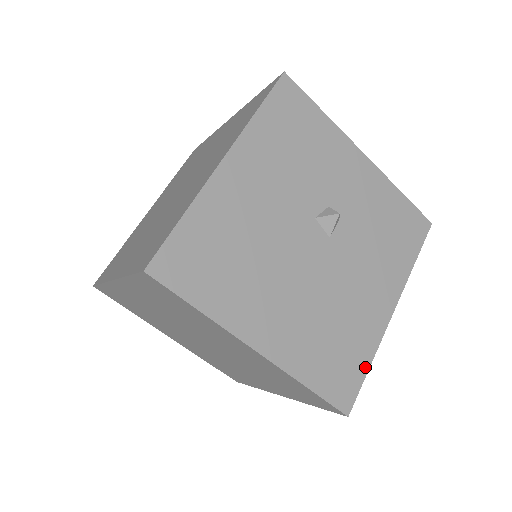
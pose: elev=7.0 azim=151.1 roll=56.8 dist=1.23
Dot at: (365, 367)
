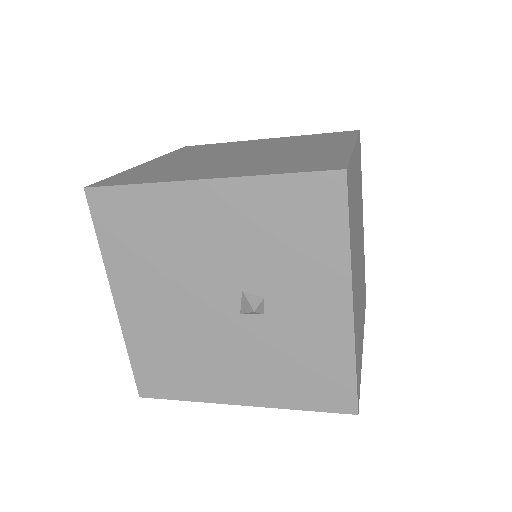
Dot at: (180, 396)
